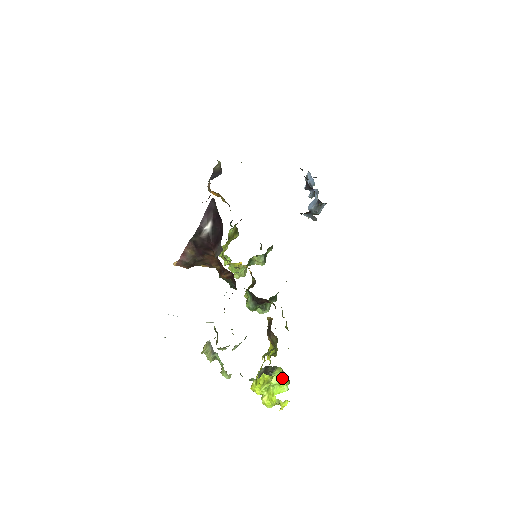
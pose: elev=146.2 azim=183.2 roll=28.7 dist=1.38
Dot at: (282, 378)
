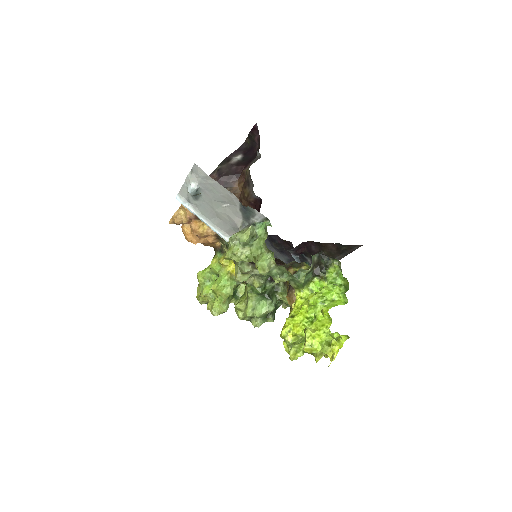
Dot at: (336, 286)
